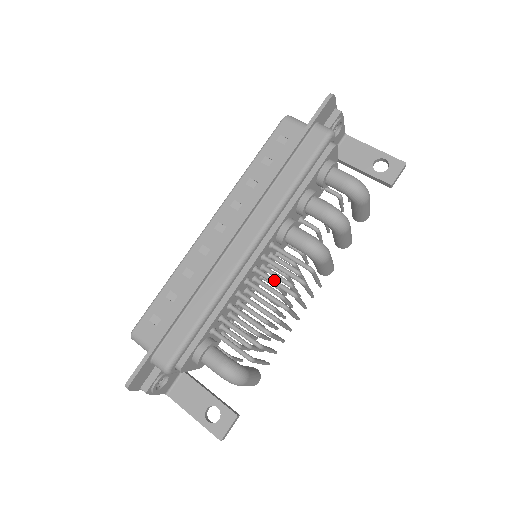
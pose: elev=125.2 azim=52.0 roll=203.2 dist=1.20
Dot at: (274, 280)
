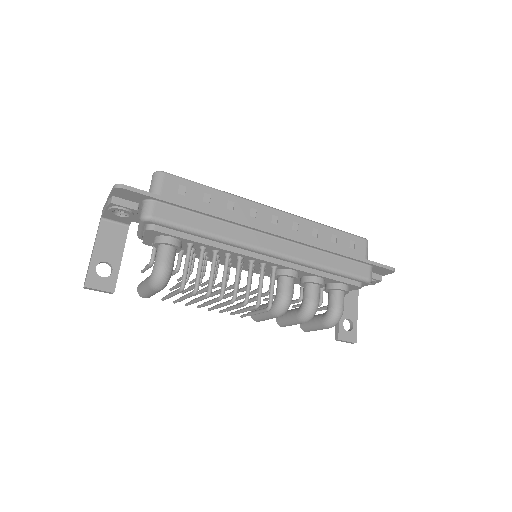
Dot at: occluded
